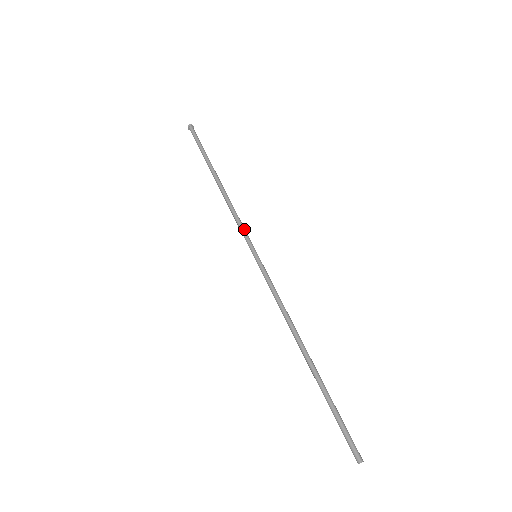
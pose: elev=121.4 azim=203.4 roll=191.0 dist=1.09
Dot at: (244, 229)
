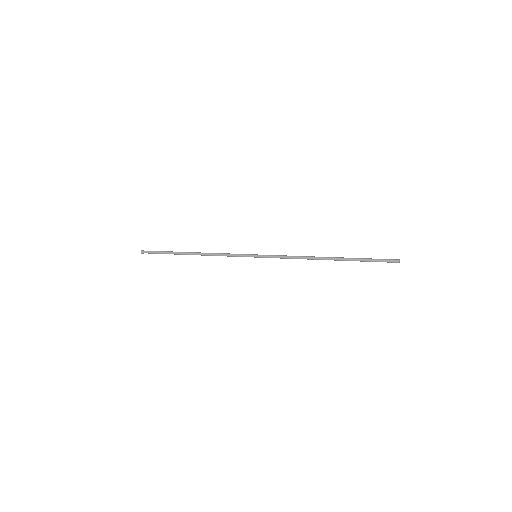
Dot at: (236, 254)
